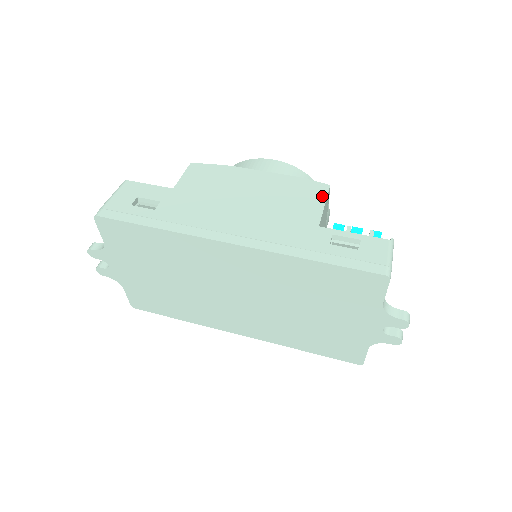
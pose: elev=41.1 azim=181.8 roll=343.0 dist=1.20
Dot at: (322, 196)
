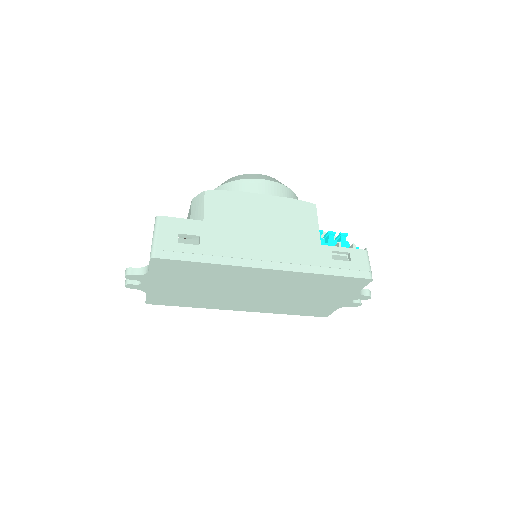
Dot at: (314, 216)
